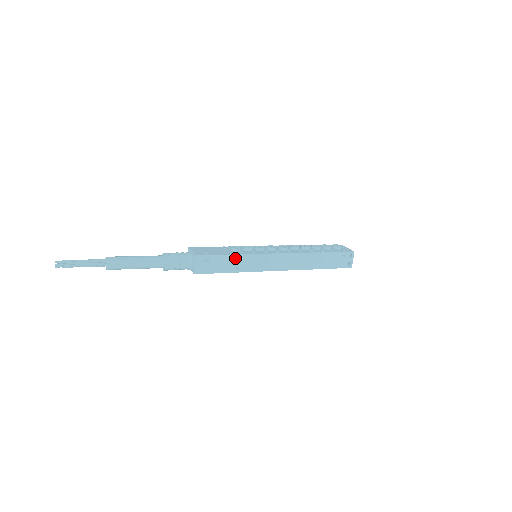
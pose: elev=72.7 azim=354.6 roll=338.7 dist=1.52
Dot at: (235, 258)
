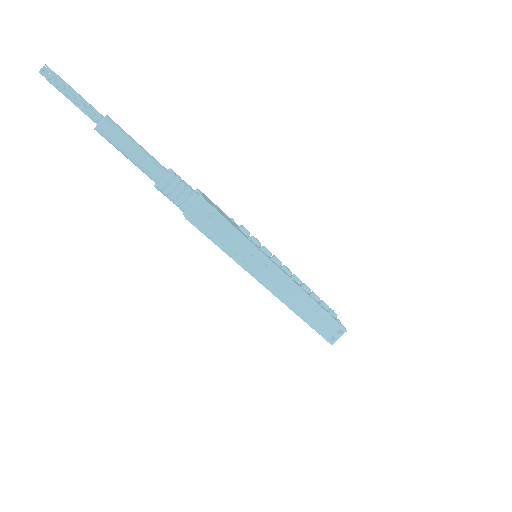
Dot at: (240, 238)
